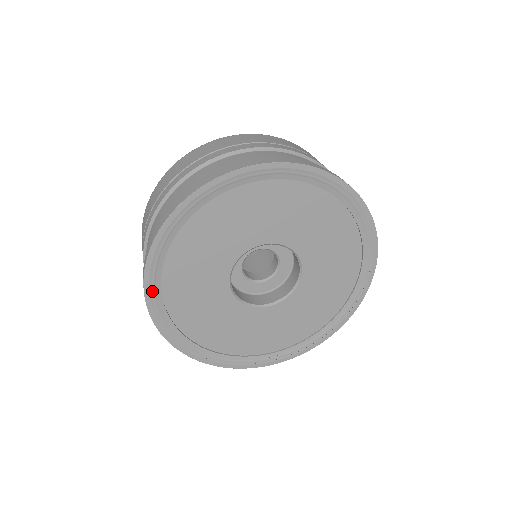
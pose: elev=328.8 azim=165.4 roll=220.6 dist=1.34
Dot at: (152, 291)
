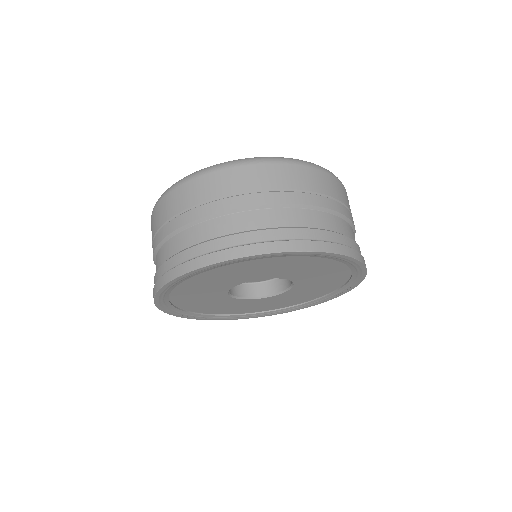
Dot at: (179, 280)
